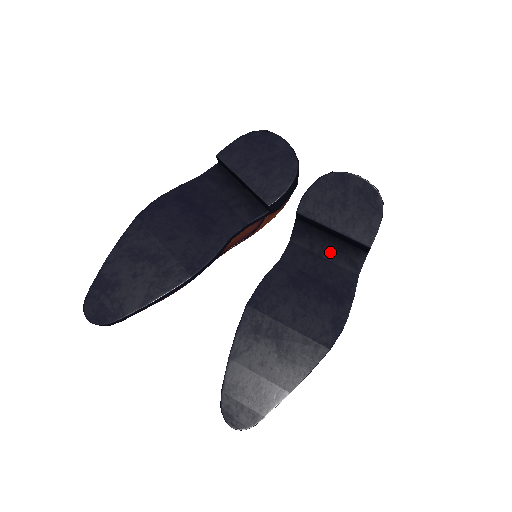
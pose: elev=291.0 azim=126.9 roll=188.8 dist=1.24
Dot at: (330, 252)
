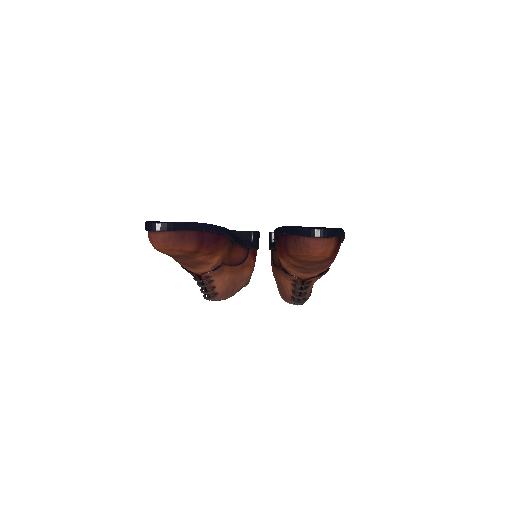
Dot at: occluded
